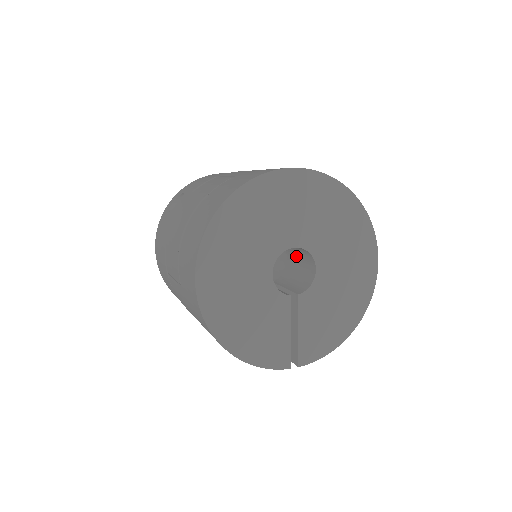
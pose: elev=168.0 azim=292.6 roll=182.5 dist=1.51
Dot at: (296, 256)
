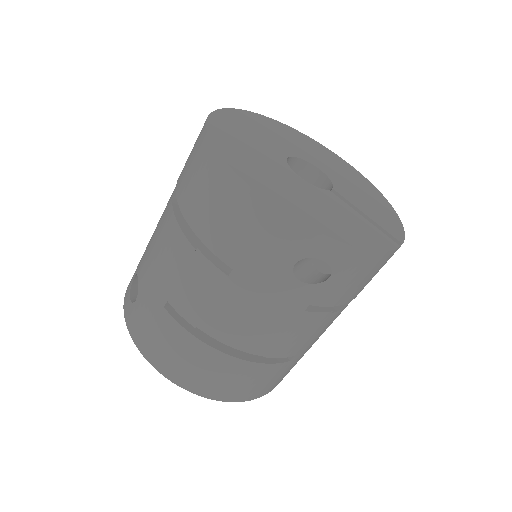
Dot at: occluded
